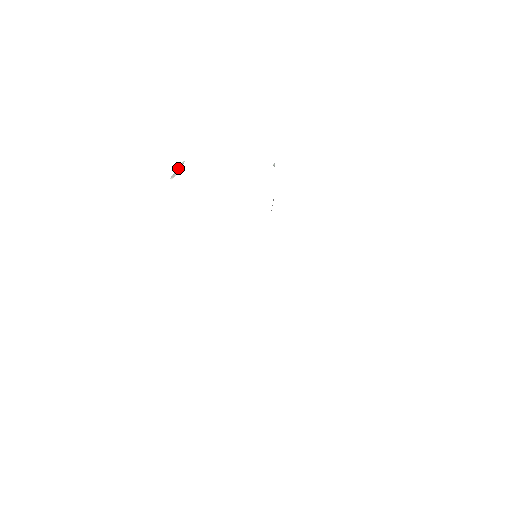
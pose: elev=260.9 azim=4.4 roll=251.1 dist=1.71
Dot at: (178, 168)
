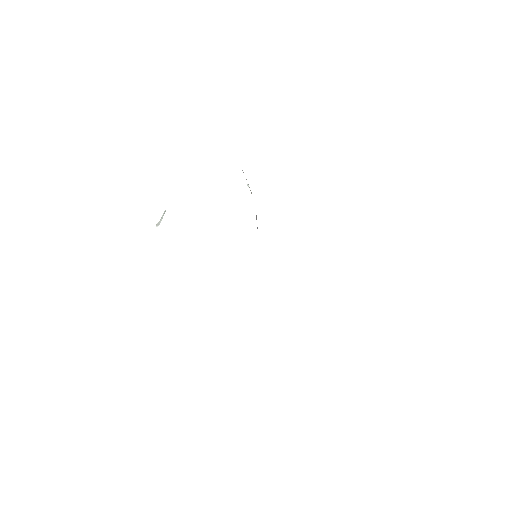
Dot at: (161, 217)
